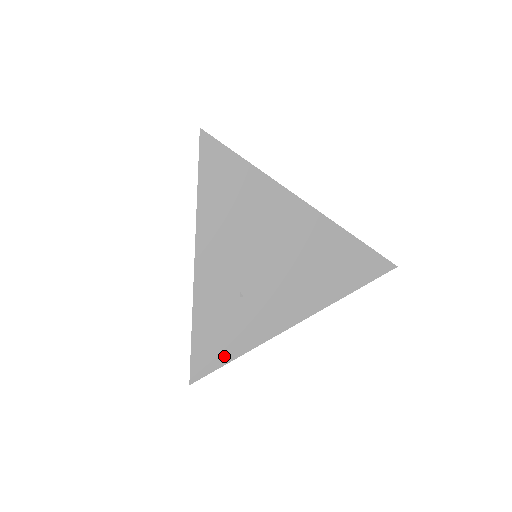
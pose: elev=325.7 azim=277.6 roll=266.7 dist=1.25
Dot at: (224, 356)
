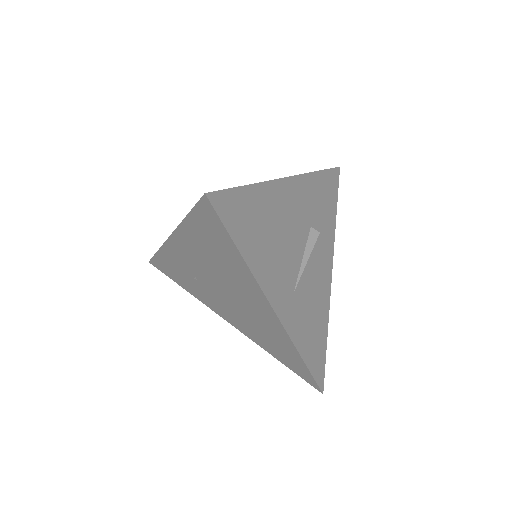
Dot at: (174, 278)
